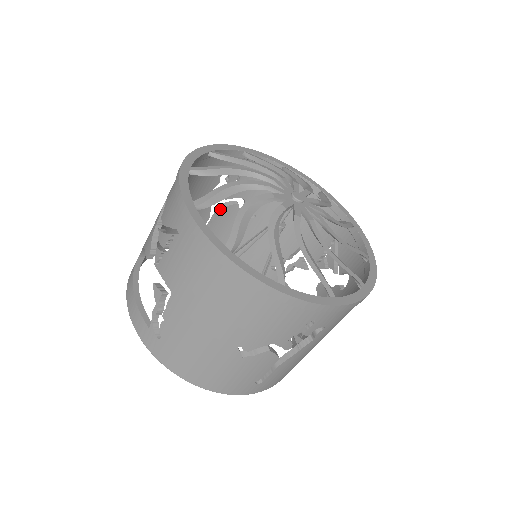
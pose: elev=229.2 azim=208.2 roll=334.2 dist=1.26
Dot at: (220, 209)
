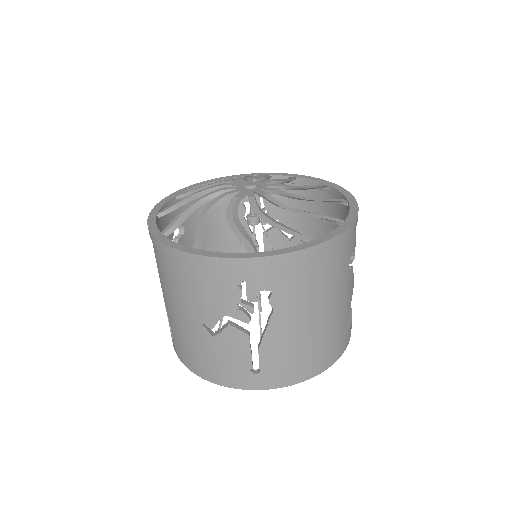
Dot at: (263, 236)
